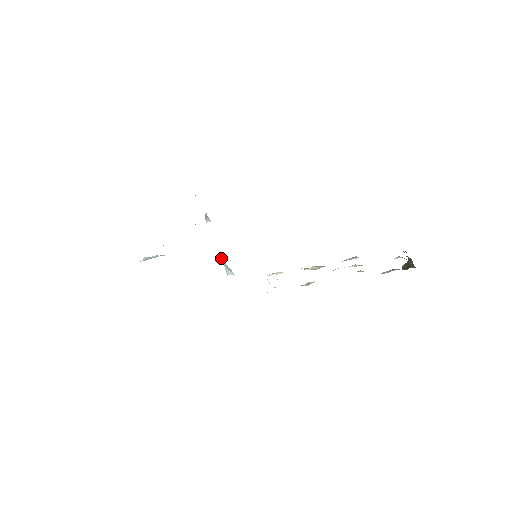
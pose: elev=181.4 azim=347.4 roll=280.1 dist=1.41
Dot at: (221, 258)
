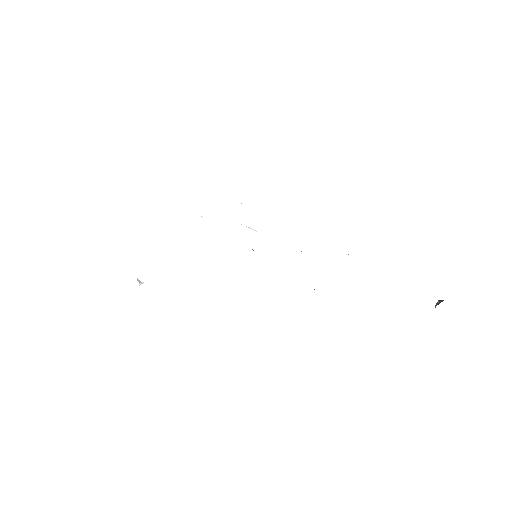
Dot at: occluded
